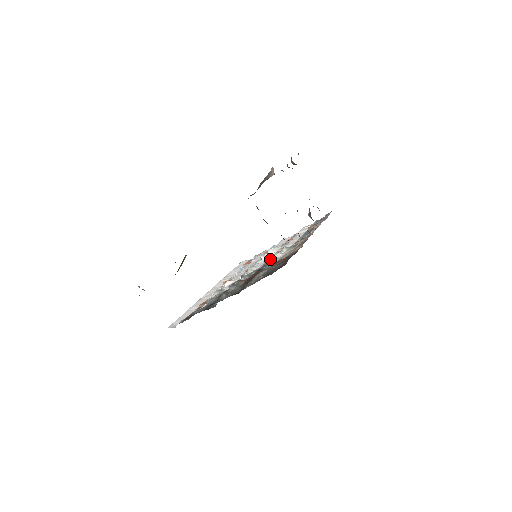
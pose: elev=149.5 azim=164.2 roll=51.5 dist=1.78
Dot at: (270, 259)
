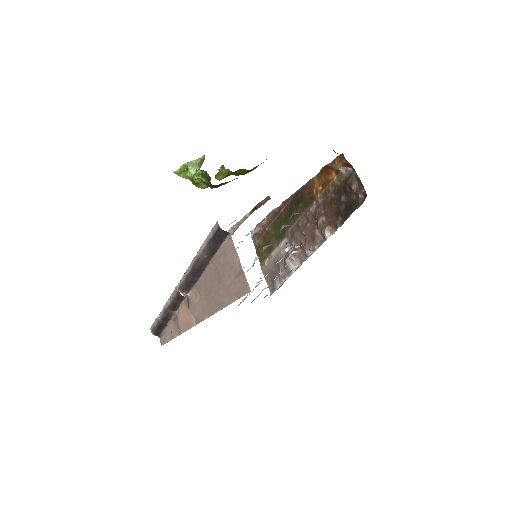
Dot at: (288, 248)
